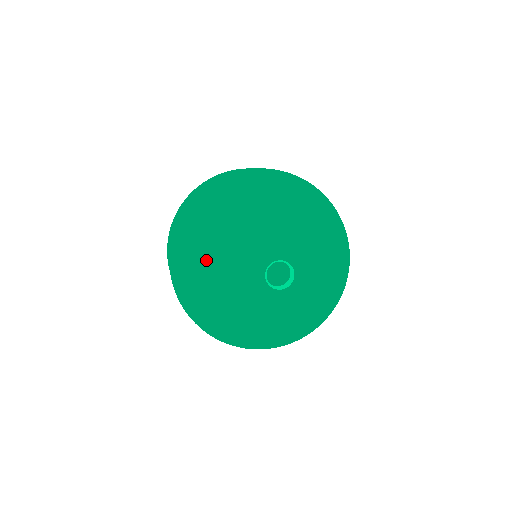
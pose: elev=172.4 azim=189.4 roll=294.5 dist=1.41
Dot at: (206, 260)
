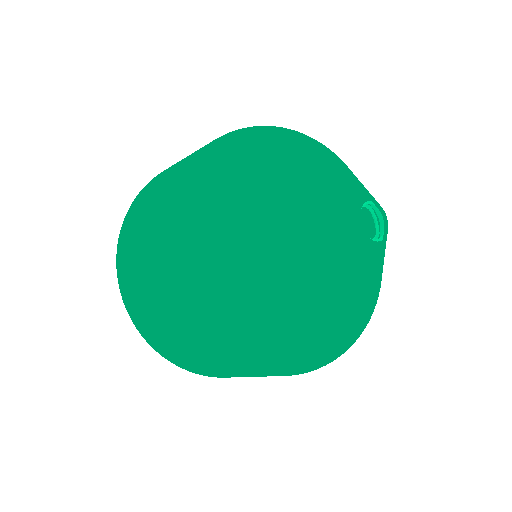
Dot at: (296, 150)
